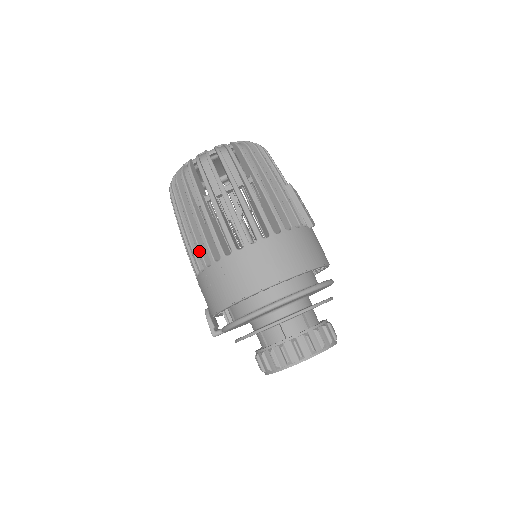
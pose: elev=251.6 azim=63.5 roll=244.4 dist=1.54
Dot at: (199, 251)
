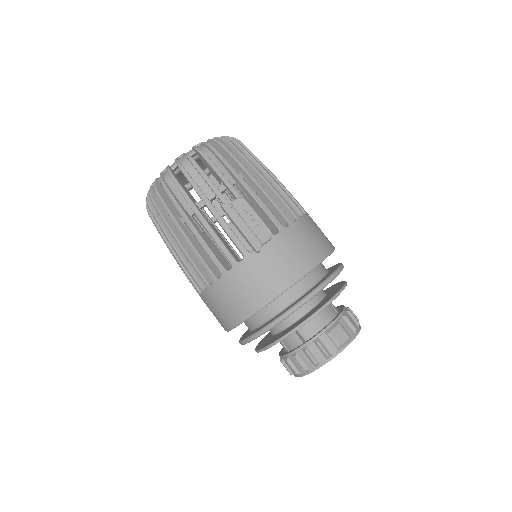
Dot at: occluded
